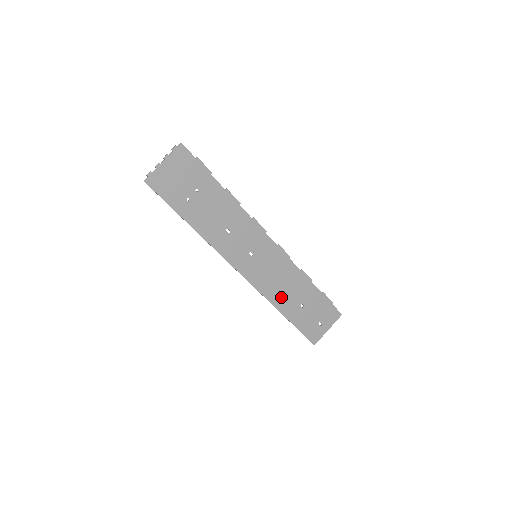
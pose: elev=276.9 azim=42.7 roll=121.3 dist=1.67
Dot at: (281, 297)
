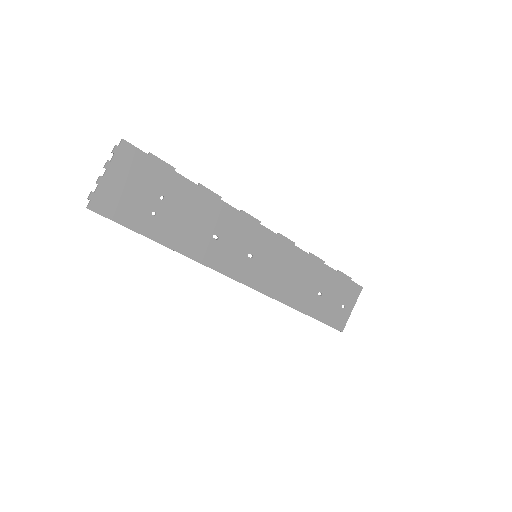
Dot at: (295, 293)
